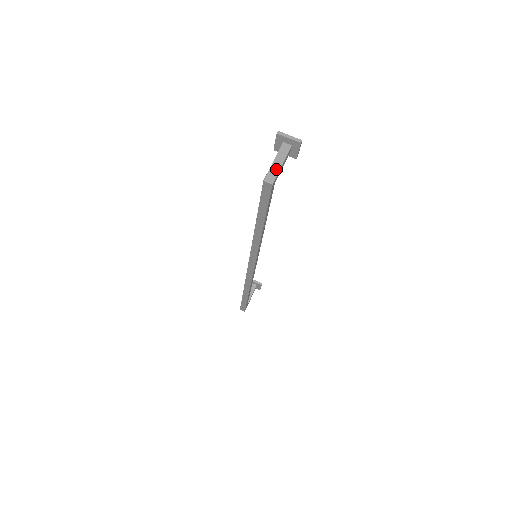
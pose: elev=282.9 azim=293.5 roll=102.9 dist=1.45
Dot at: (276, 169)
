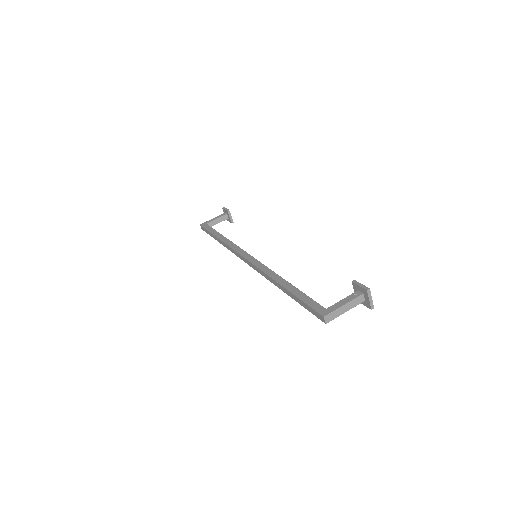
Dot at: (339, 313)
